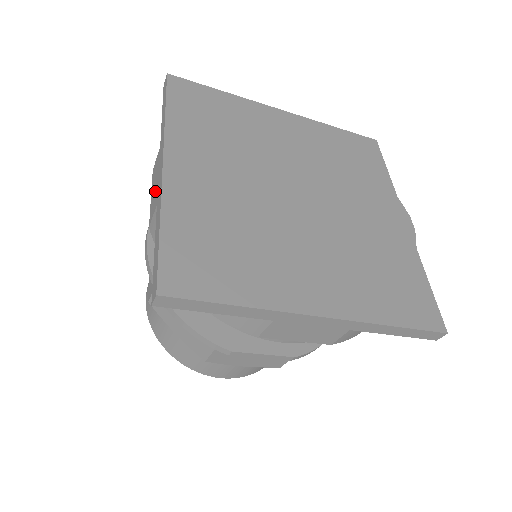
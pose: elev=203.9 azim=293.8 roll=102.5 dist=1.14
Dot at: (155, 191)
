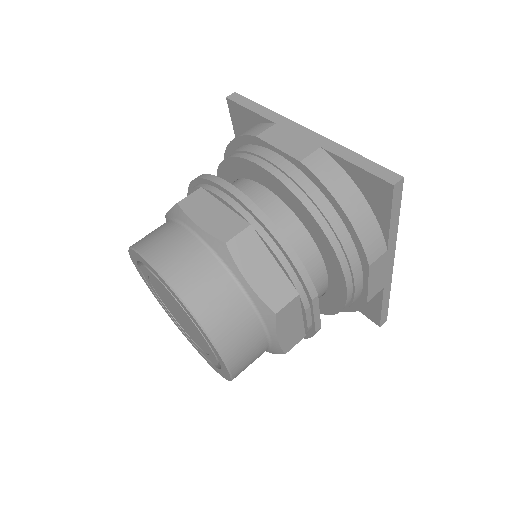
Dot at: (298, 143)
